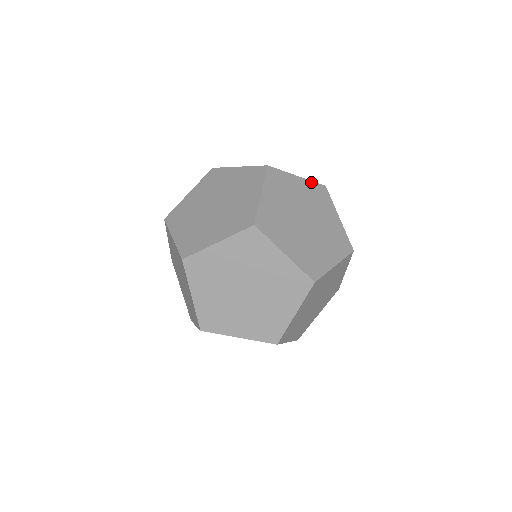
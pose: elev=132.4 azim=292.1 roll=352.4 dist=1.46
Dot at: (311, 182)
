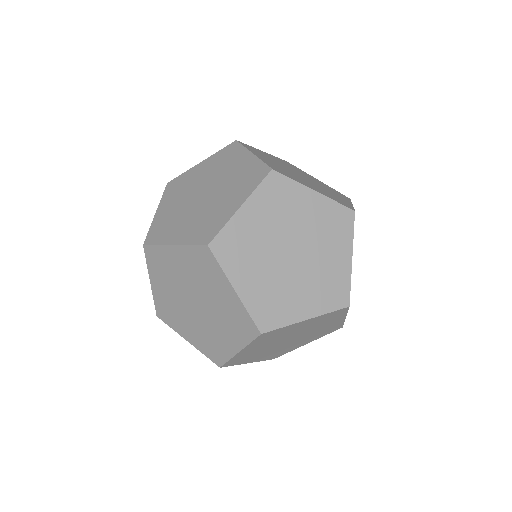
Dot at: (333, 202)
